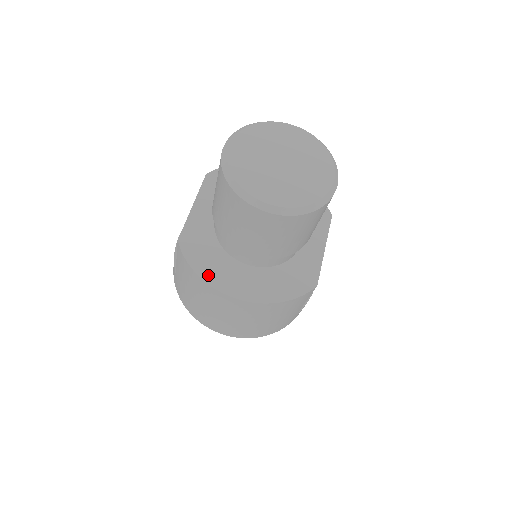
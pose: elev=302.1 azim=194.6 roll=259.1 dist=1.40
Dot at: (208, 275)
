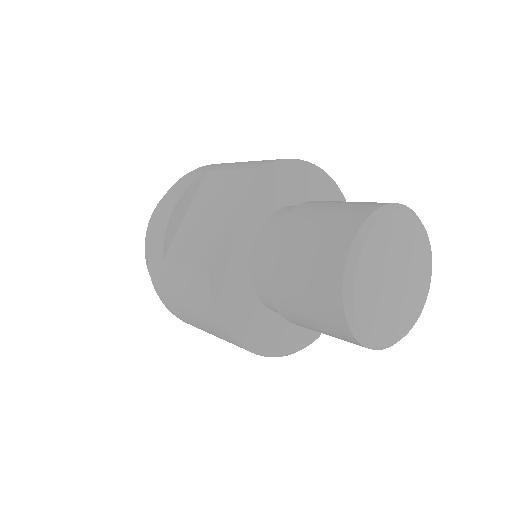
Dot at: (231, 323)
